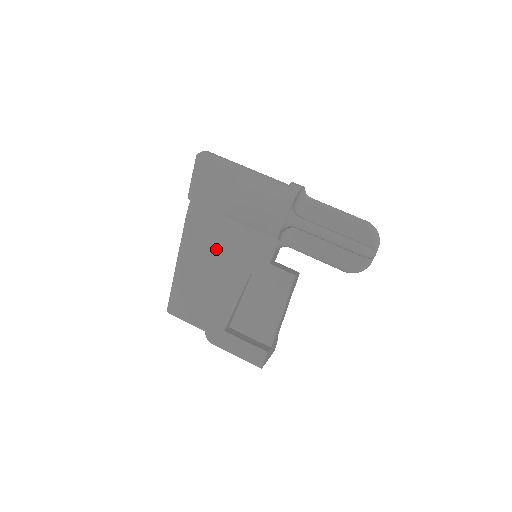
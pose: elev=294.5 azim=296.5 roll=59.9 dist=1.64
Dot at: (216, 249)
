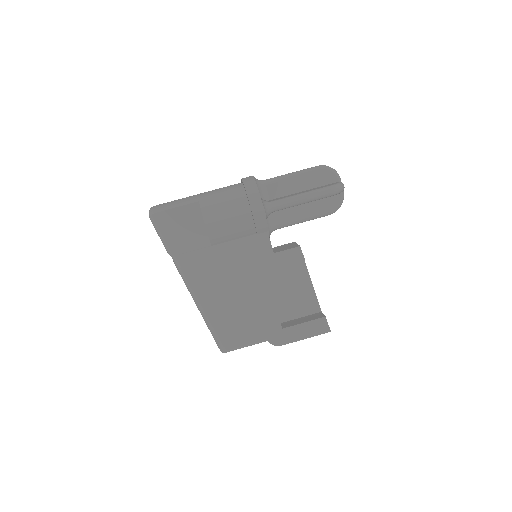
Dot at: (224, 276)
